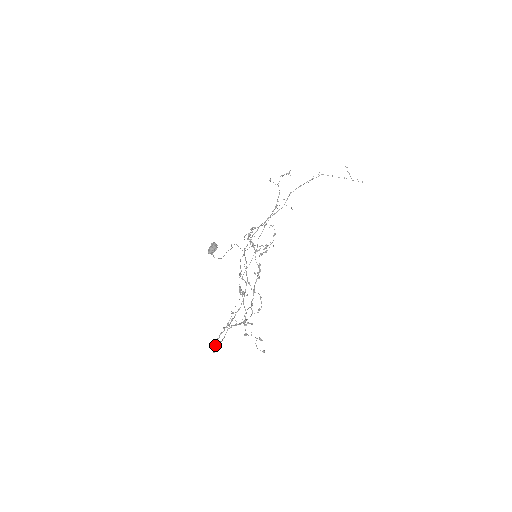
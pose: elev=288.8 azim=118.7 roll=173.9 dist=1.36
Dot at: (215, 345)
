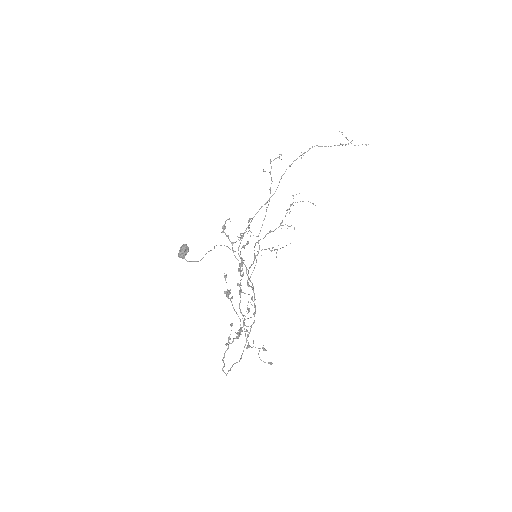
Dot at: (223, 366)
